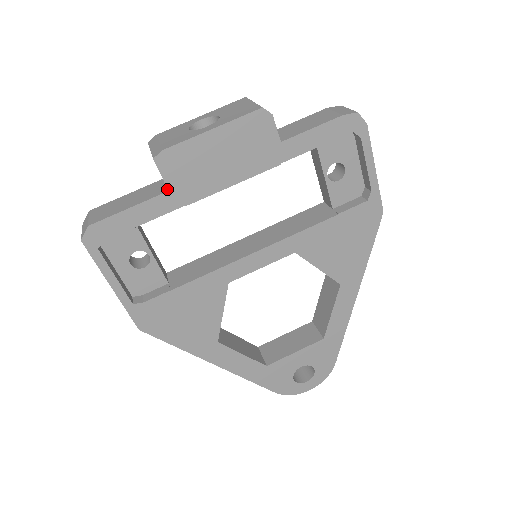
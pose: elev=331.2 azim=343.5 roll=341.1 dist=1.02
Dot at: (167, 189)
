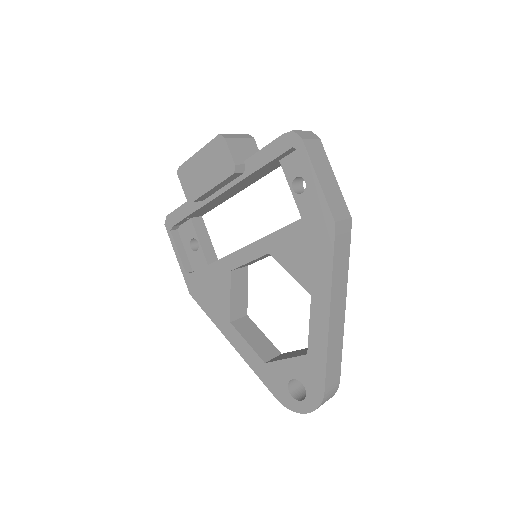
Dot at: occluded
